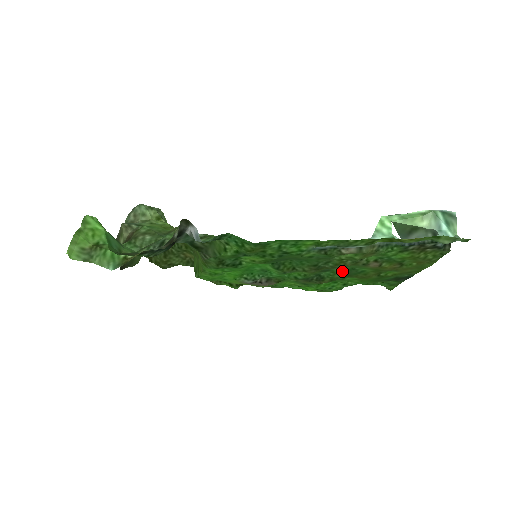
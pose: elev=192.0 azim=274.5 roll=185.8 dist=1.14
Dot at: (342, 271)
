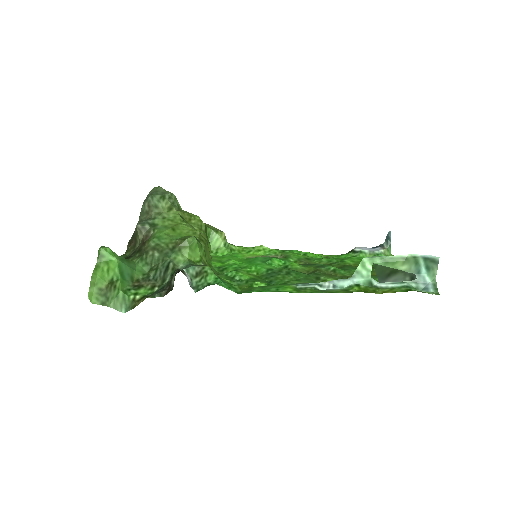
Dot at: (336, 267)
